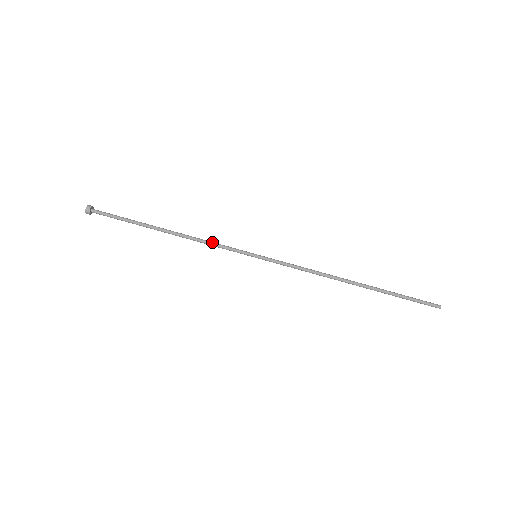
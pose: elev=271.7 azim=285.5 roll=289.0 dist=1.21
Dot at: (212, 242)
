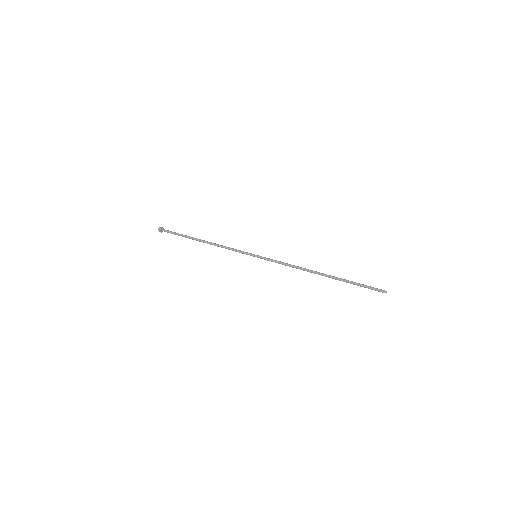
Dot at: (229, 247)
